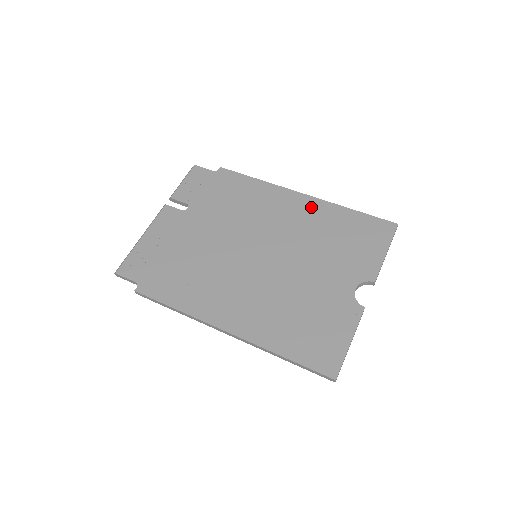
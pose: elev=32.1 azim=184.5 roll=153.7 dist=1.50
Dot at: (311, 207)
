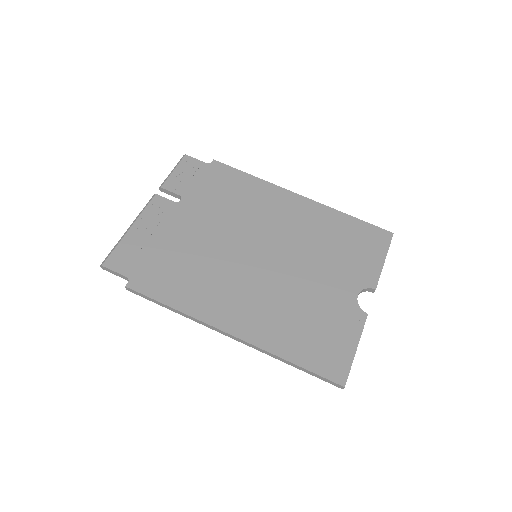
Dot at: (309, 210)
